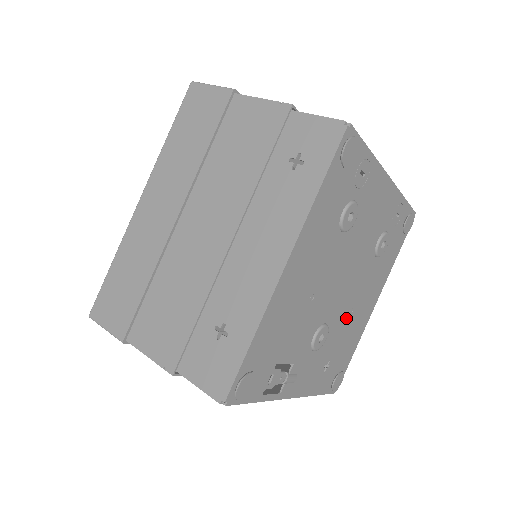
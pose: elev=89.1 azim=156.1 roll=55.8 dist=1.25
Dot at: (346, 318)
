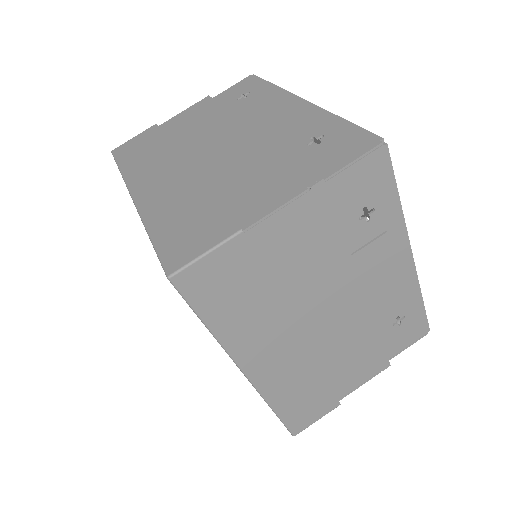
Dot at: occluded
